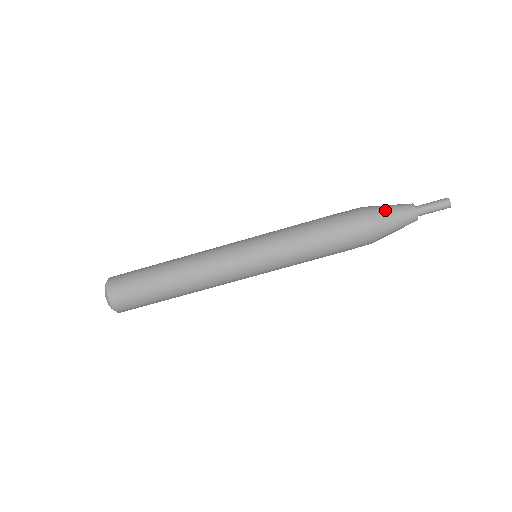
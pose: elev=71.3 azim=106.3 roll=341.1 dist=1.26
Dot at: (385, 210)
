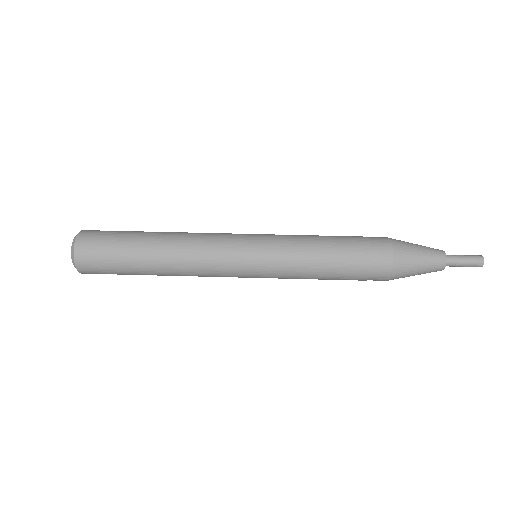
Dot at: occluded
